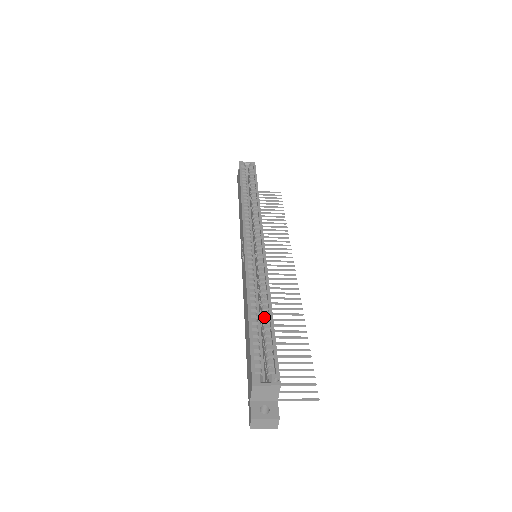
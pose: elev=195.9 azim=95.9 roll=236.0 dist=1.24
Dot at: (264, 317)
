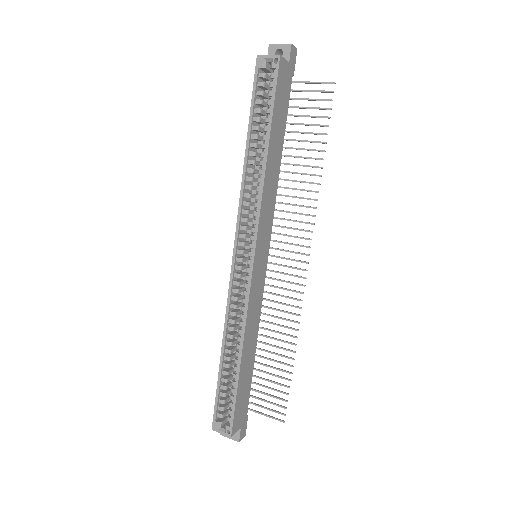
Dot at: (236, 362)
